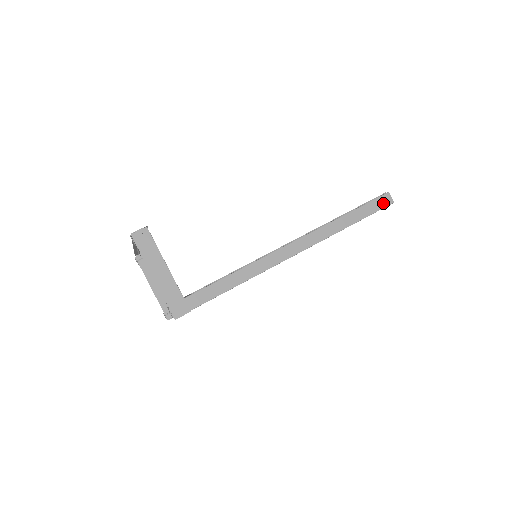
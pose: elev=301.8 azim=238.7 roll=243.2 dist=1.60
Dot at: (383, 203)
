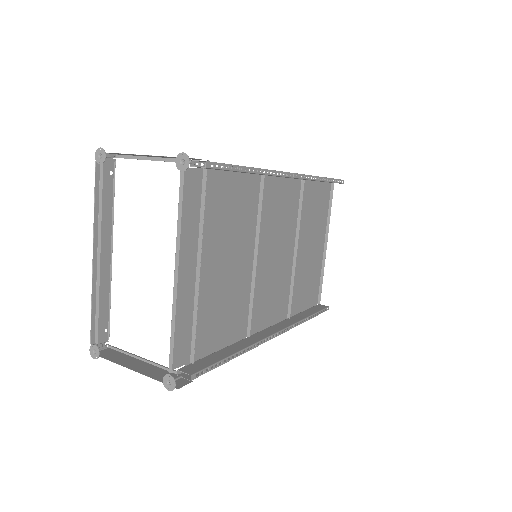
Dot at: occluded
